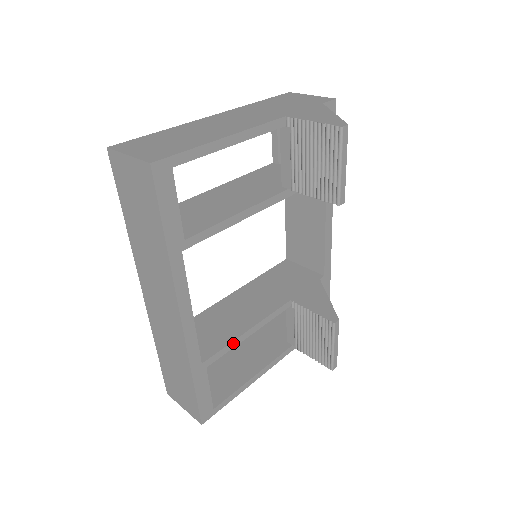
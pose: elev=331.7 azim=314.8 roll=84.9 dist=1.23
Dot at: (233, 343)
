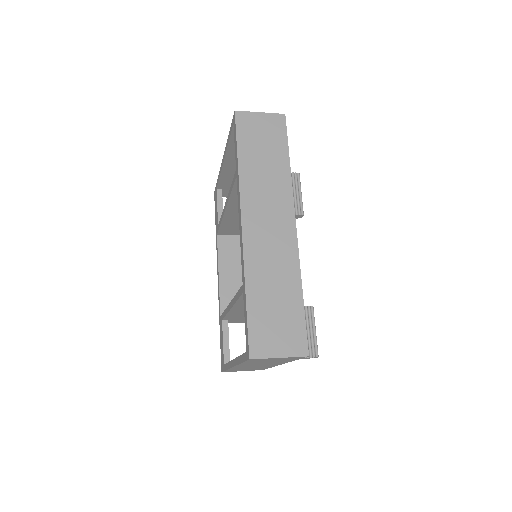
Dot at: occluded
